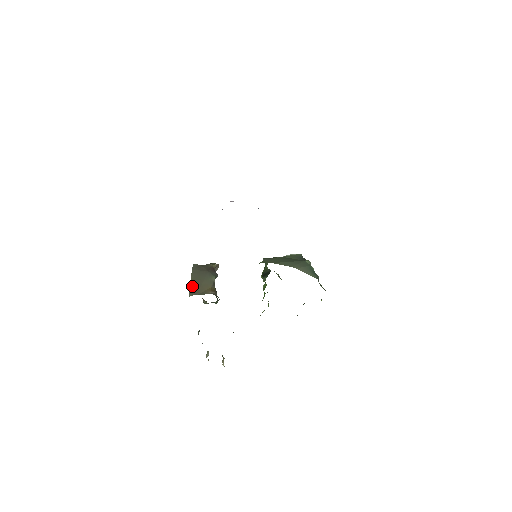
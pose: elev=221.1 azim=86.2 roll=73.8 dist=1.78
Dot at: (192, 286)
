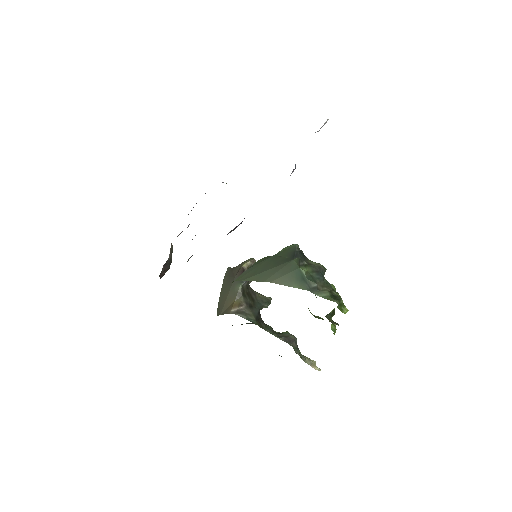
Dot at: (219, 302)
